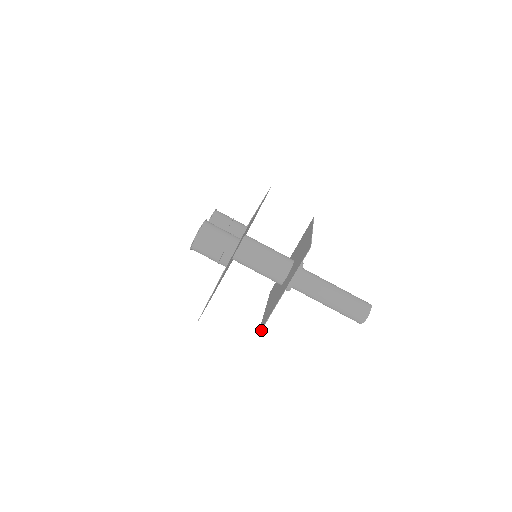
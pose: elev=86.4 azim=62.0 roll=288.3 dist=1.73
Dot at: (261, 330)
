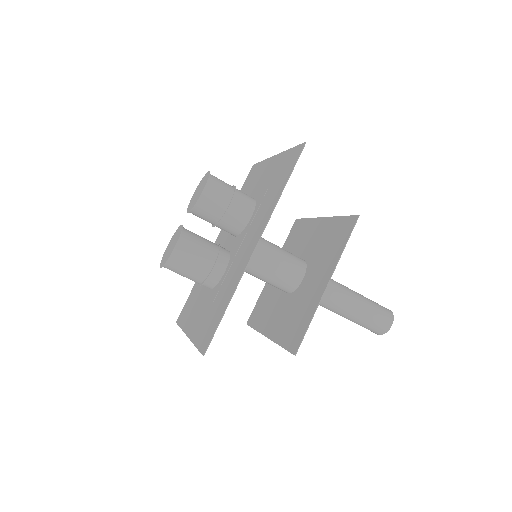
Dot at: occluded
